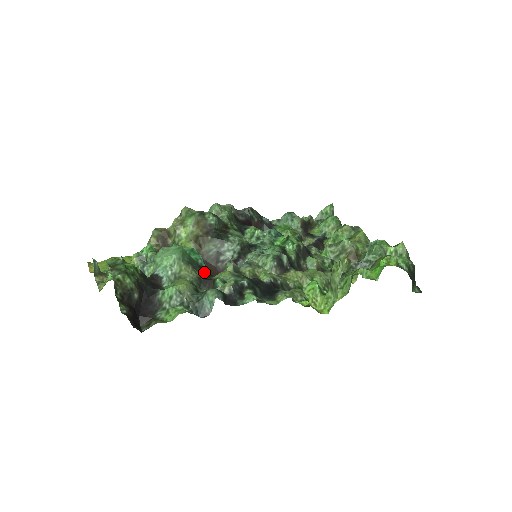
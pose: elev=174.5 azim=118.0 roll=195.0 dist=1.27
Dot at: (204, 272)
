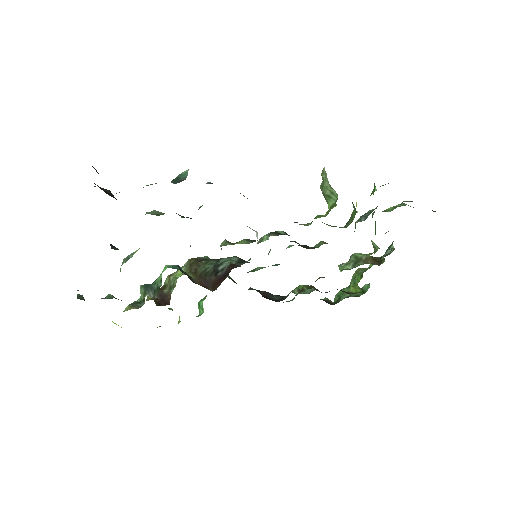
Dot at: occluded
